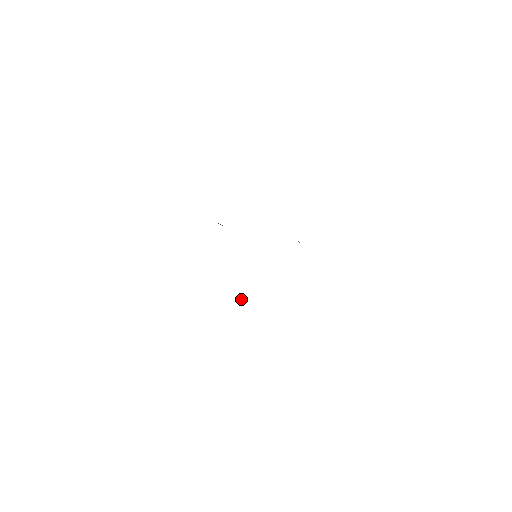
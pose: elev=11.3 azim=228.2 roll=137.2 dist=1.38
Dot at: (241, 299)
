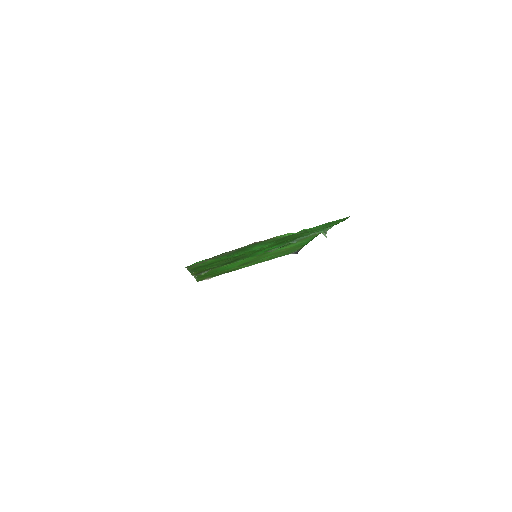
Dot at: occluded
